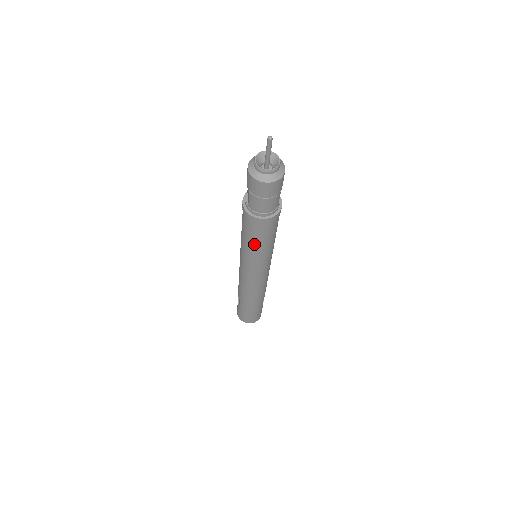
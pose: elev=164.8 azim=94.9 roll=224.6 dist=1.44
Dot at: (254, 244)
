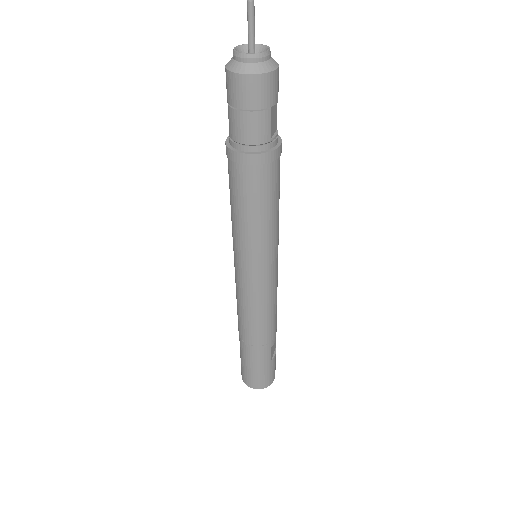
Dot at: (240, 212)
